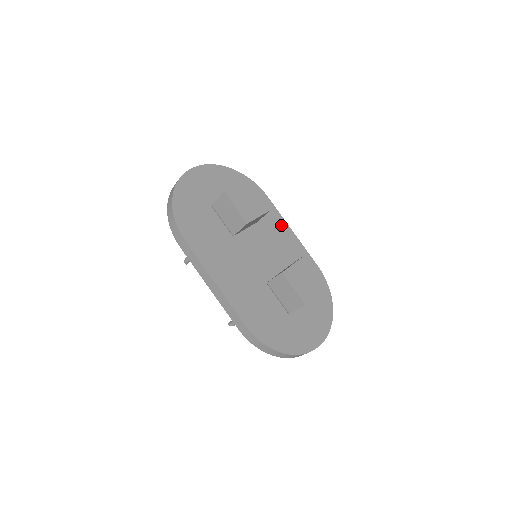
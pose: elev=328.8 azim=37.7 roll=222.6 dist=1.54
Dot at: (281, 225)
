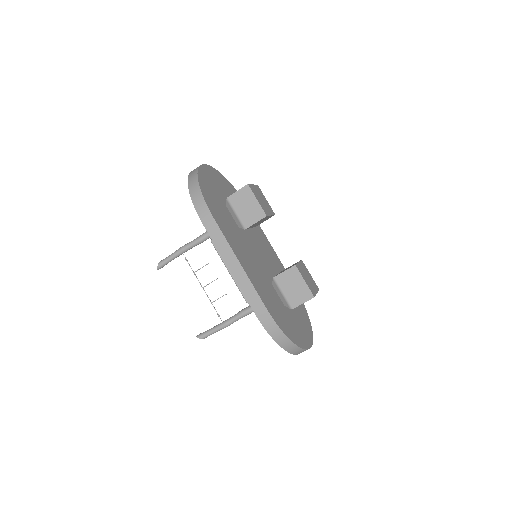
Dot at: (265, 239)
